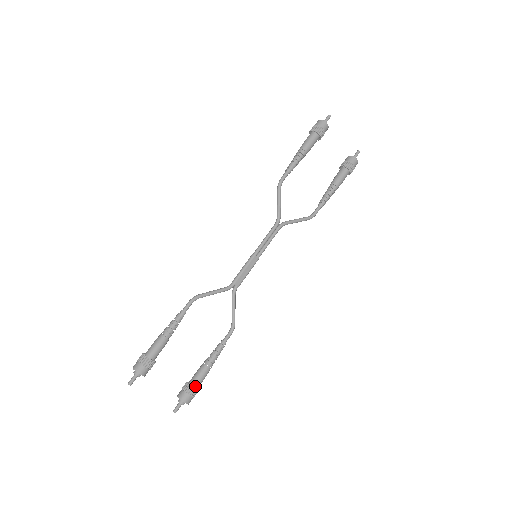
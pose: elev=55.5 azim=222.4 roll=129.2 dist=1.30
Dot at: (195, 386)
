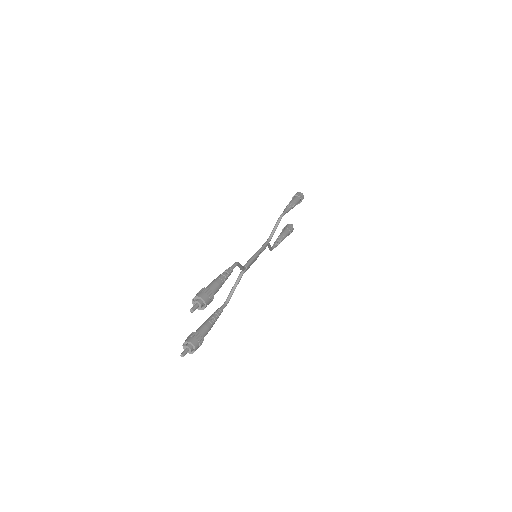
Dot at: (202, 339)
